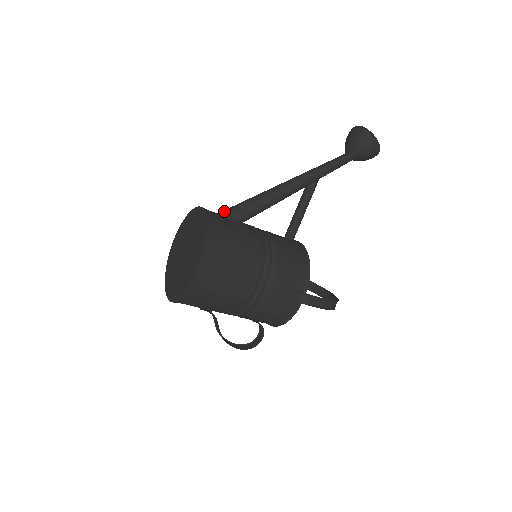
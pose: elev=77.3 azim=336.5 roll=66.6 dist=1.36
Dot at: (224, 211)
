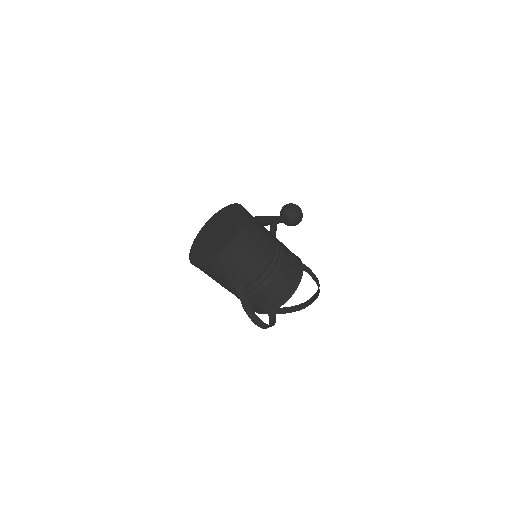
Dot at: occluded
